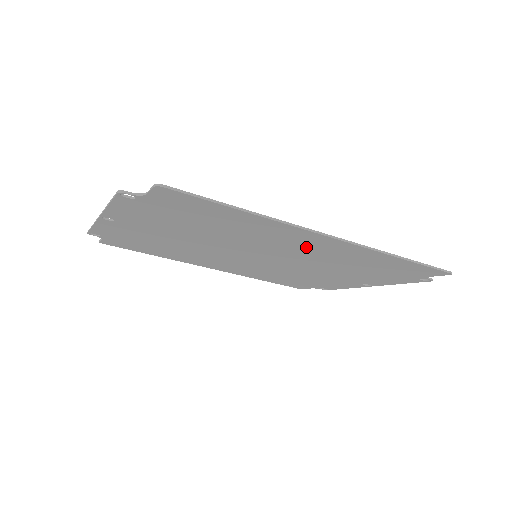
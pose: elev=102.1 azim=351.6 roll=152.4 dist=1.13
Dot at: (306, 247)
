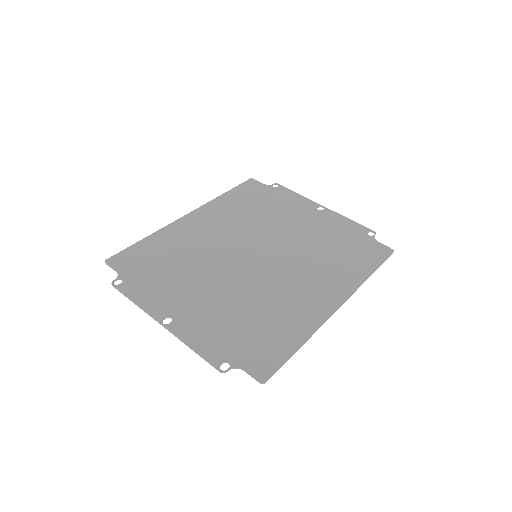
Dot at: (311, 285)
